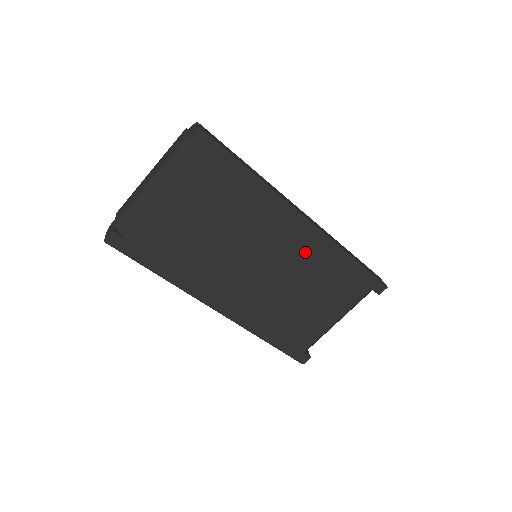
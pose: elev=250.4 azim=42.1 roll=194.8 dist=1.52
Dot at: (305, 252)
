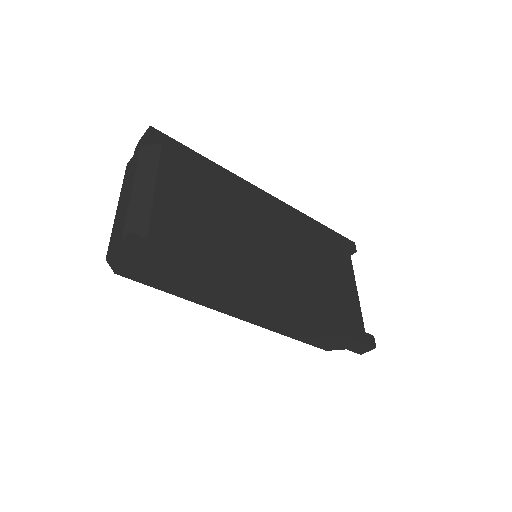
Dot at: (288, 223)
